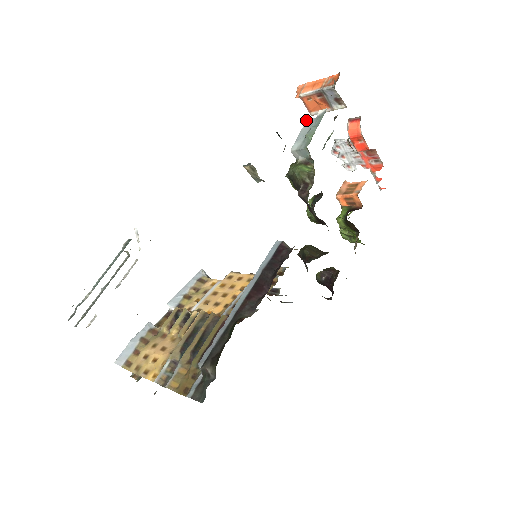
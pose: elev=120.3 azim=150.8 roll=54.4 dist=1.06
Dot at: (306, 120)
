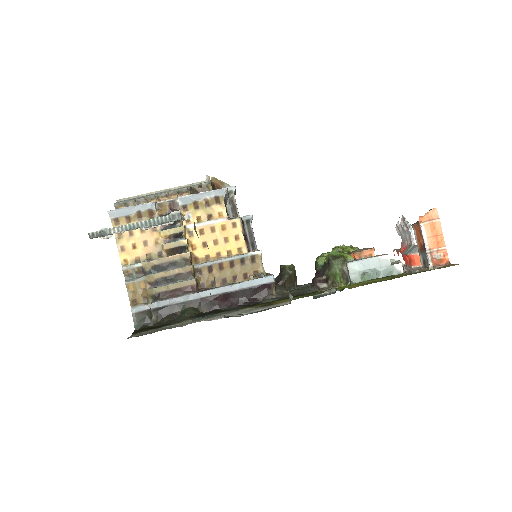
Dot at: (387, 255)
